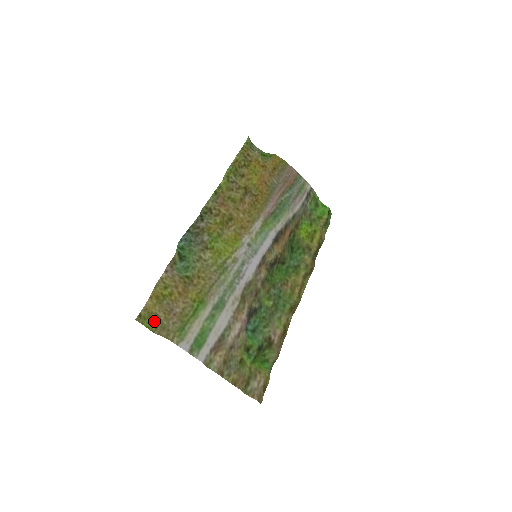
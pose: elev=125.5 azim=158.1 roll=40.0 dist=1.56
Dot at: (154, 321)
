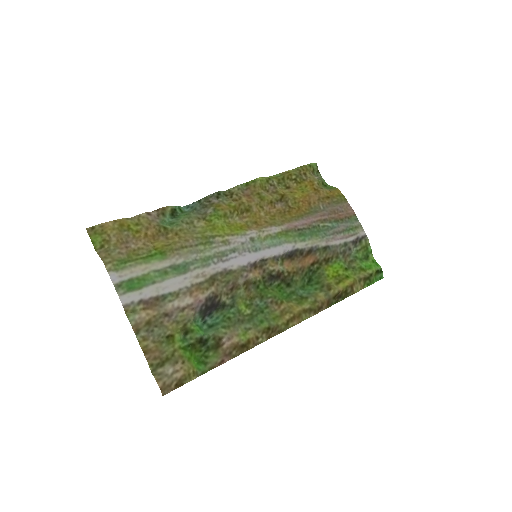
Dot at: (103, 240)
